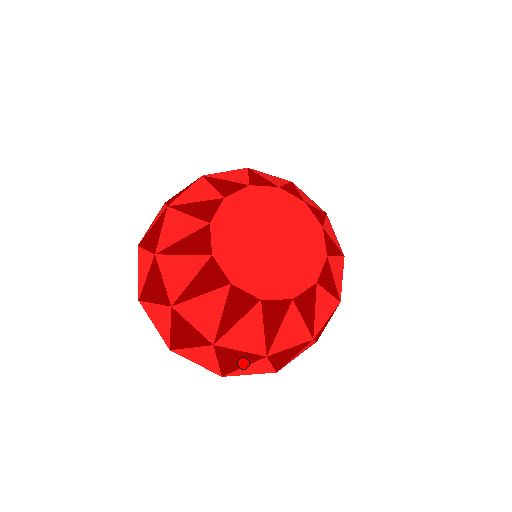
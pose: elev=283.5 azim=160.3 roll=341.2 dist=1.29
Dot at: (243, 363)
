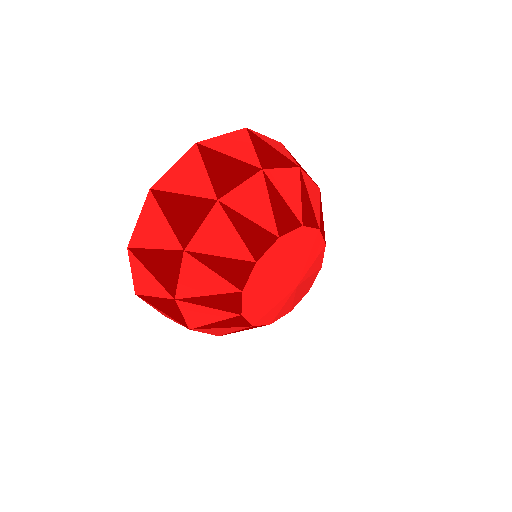
Dot at: (167, 313)
